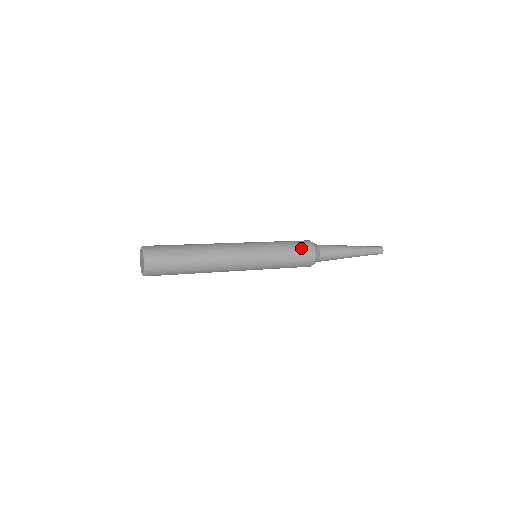
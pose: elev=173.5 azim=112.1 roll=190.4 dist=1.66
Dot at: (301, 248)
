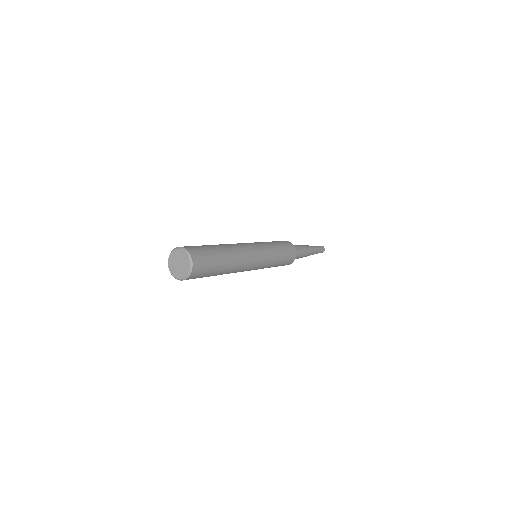
Dot at: (288, 248)
